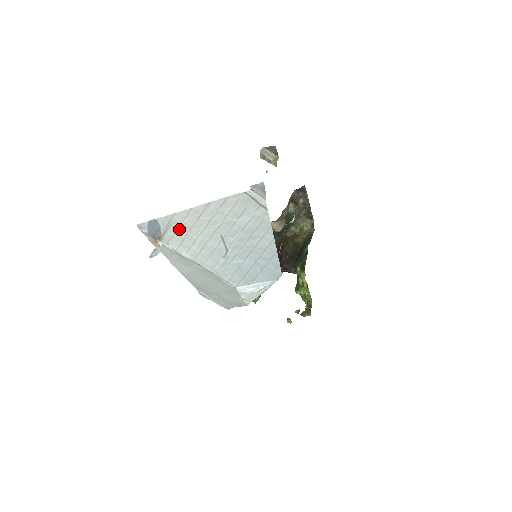
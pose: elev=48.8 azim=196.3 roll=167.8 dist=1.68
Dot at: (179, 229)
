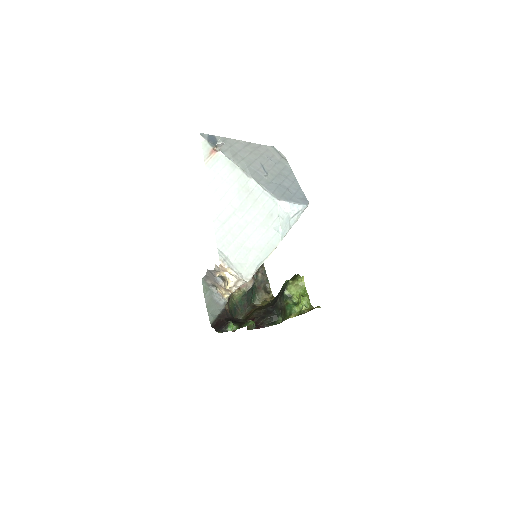
Dot at: (231, 148)
